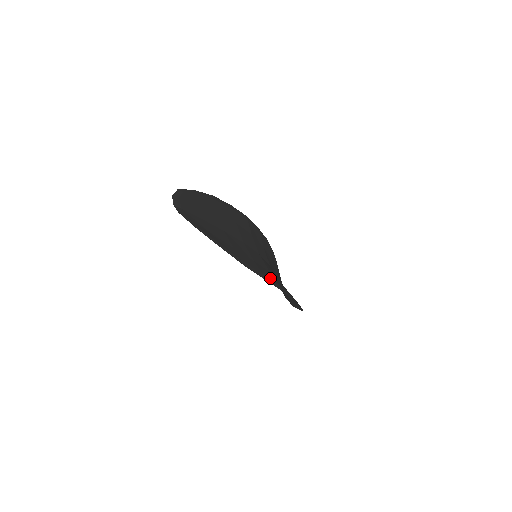
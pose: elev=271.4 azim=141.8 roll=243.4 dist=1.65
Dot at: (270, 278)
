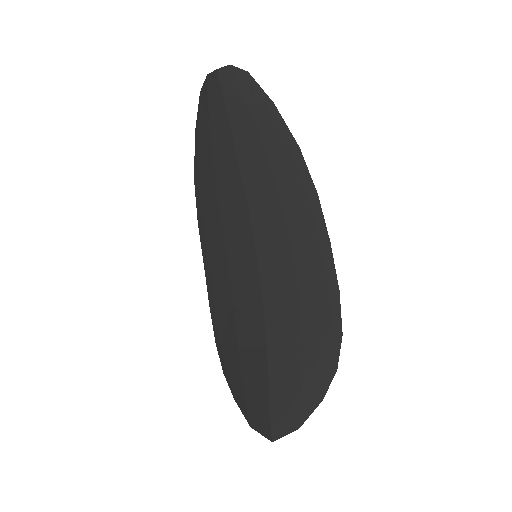
Dot at: (310, 221)
